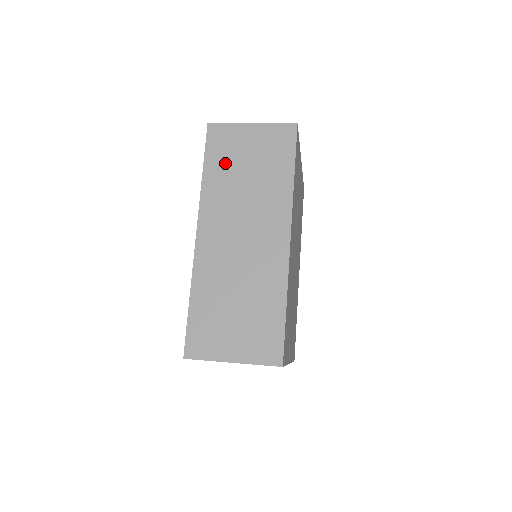
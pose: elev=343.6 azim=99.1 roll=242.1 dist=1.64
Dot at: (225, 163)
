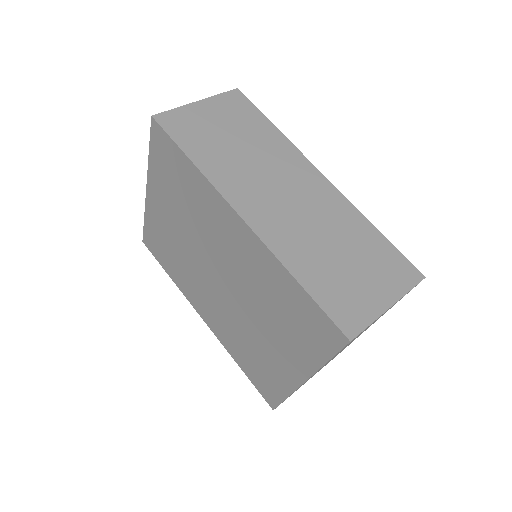
Dot at: (205, 142)
